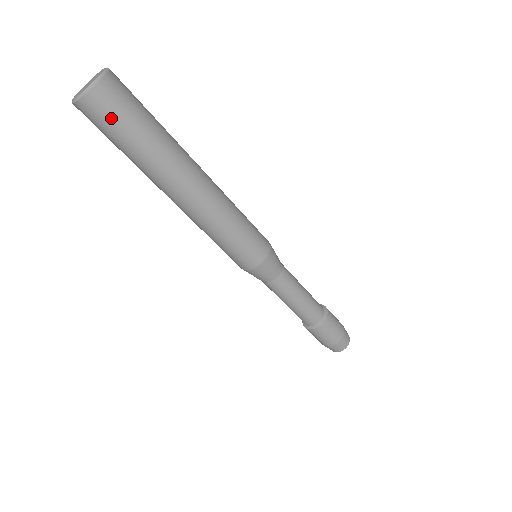
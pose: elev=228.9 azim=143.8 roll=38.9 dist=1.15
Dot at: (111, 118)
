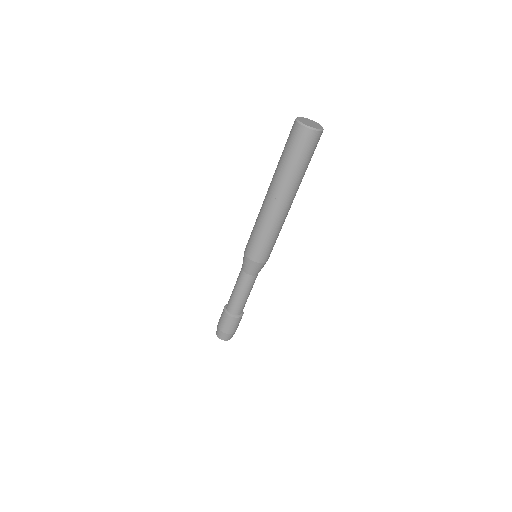
Dot at: (308, 148)
